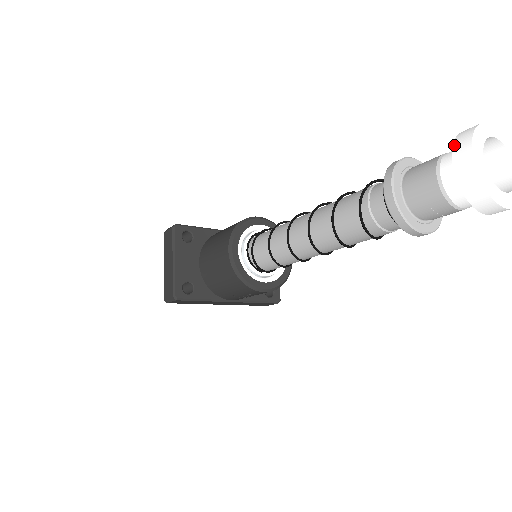
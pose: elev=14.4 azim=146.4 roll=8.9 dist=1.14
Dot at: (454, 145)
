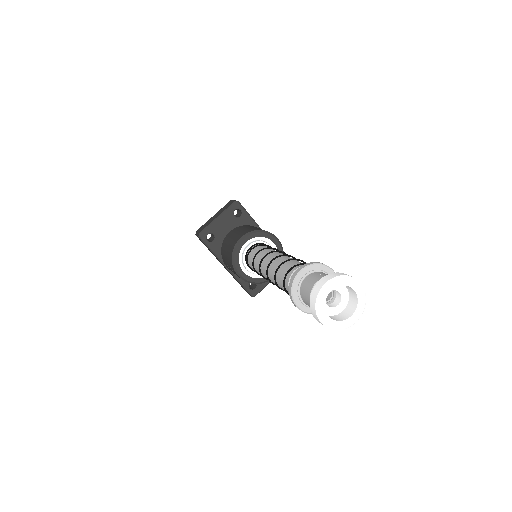
Dot at: (330, 274)
